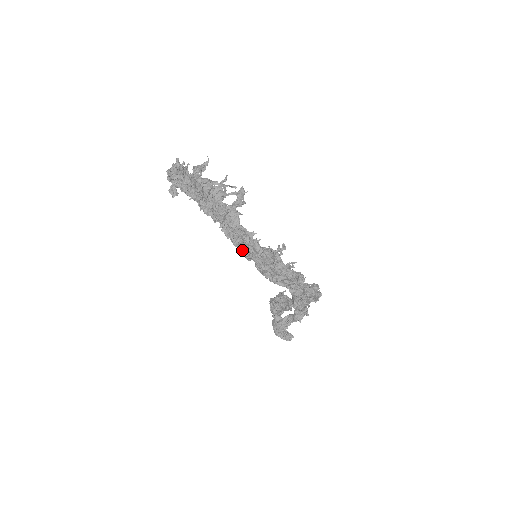
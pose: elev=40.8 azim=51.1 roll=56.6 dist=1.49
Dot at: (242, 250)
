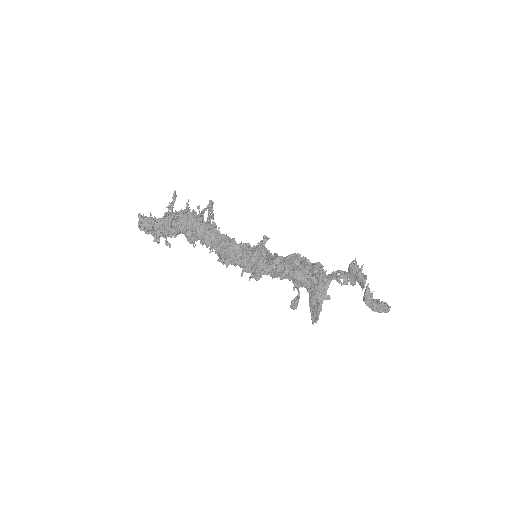
Dot at: (224, 263)
